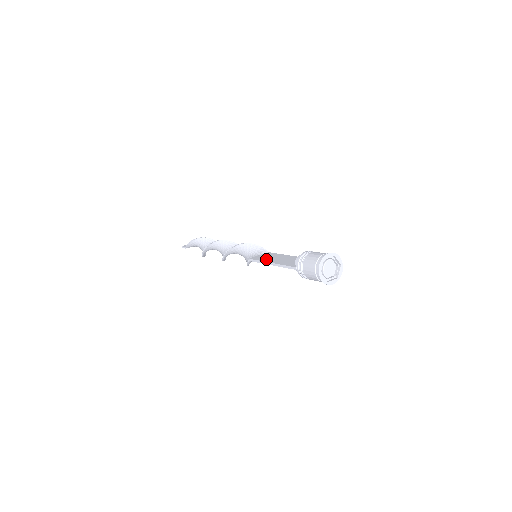
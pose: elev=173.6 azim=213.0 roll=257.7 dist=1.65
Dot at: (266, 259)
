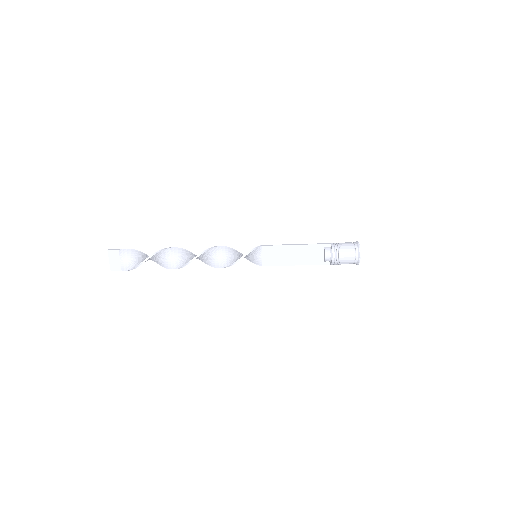
Dot at: (282, 262)
